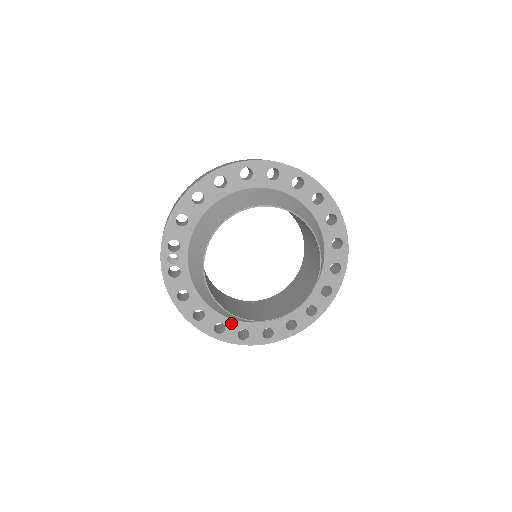
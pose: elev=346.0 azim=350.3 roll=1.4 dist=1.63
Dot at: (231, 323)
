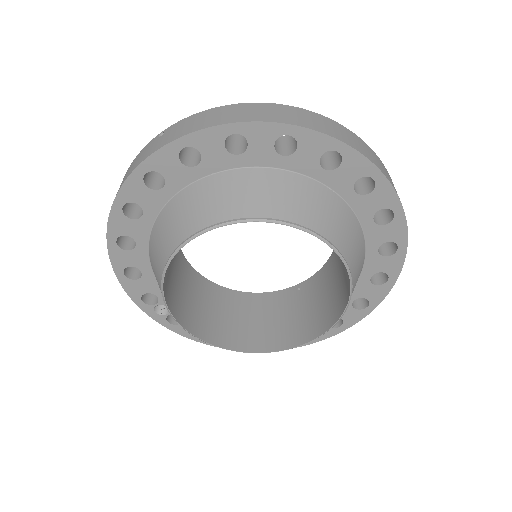
Dot at: occluded
